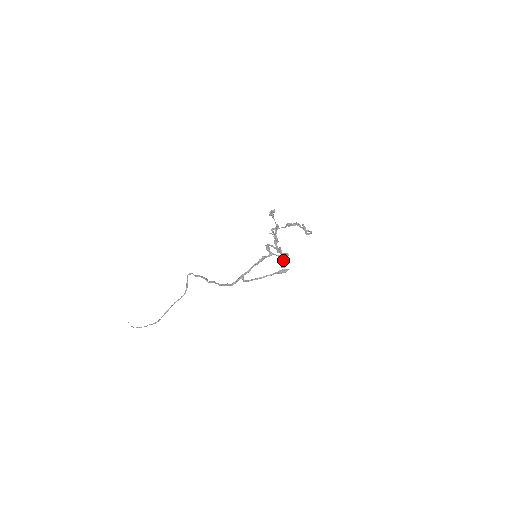
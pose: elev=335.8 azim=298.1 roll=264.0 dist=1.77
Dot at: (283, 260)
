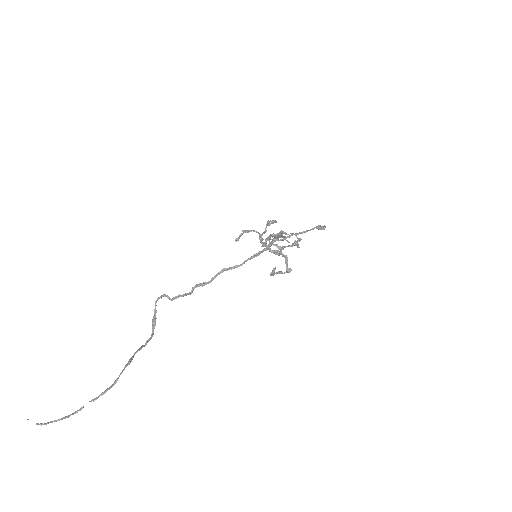
Dot at: (287, 262)
